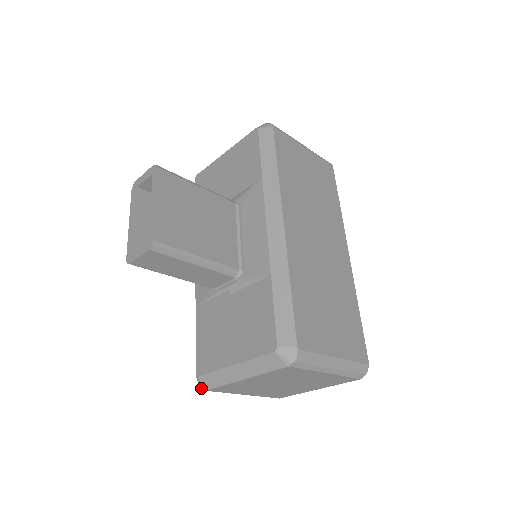
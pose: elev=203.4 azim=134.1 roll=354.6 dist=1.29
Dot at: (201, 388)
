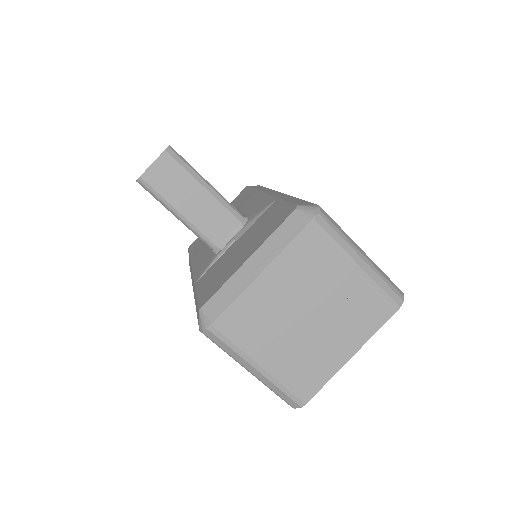
Dot at: (205, 328)
